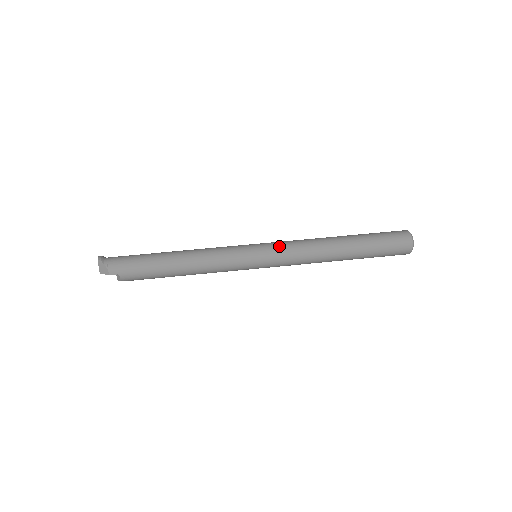
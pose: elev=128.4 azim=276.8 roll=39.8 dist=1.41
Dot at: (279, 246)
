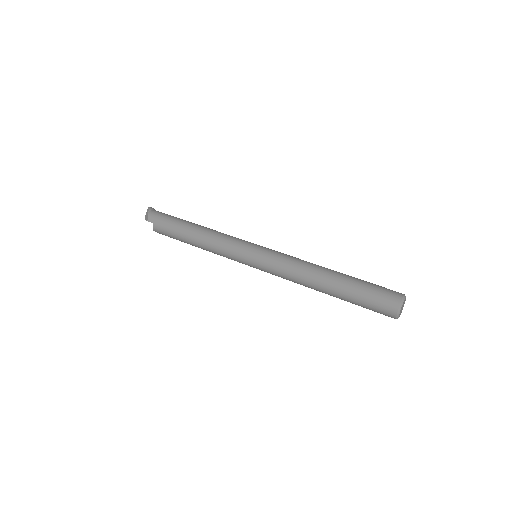
Dot at: (275, 253)
